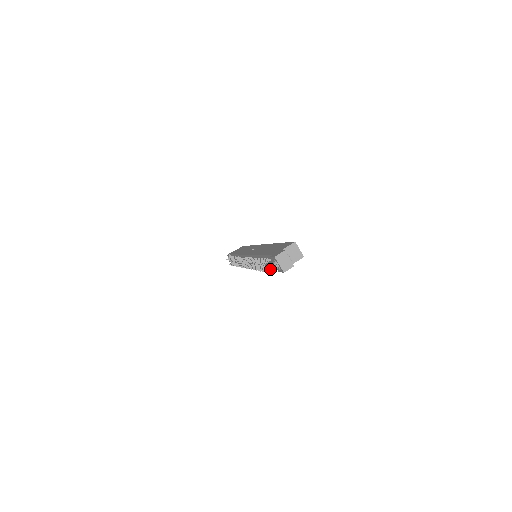
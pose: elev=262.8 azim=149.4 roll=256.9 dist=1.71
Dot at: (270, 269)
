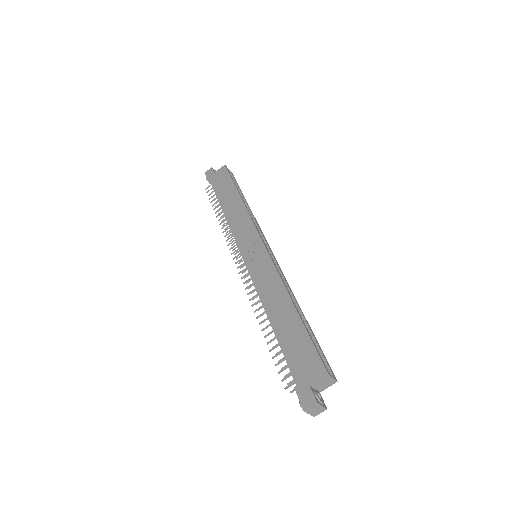
Dot at: (292, 381)
